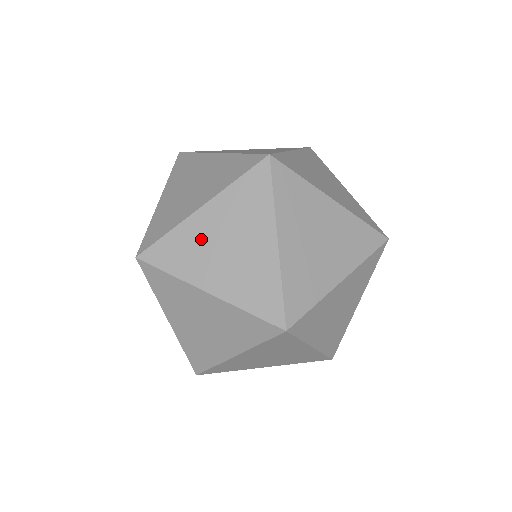
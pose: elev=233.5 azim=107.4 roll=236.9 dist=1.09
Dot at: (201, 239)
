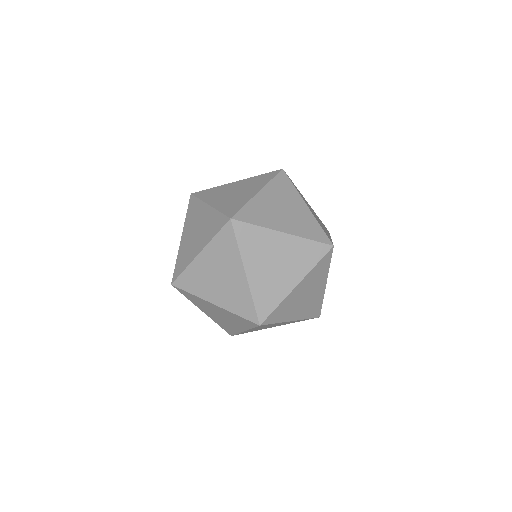
Dot at: (269, 247)
